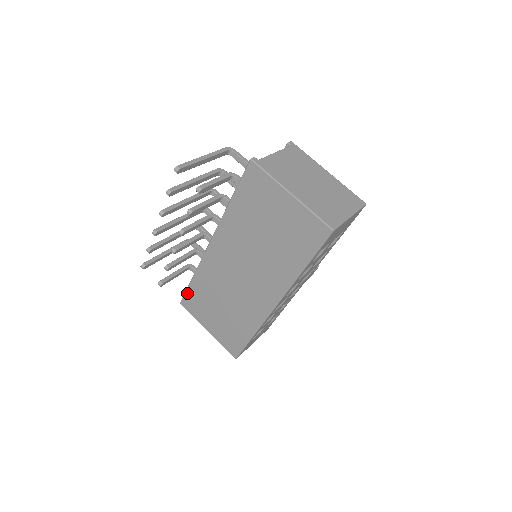
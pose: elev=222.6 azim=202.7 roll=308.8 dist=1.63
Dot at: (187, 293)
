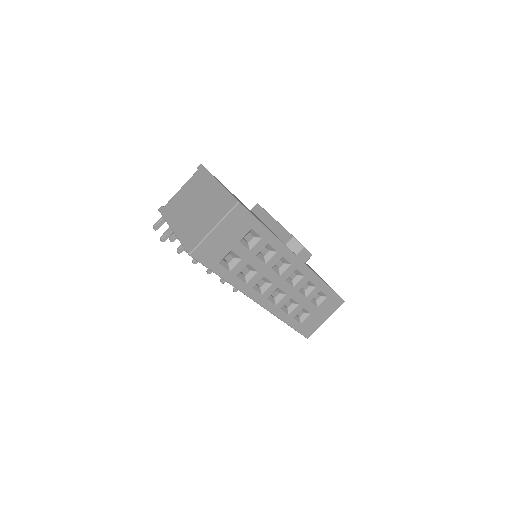
Dot at: occluded
